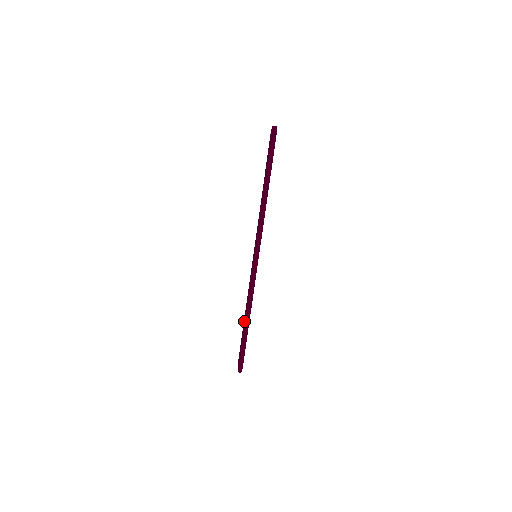
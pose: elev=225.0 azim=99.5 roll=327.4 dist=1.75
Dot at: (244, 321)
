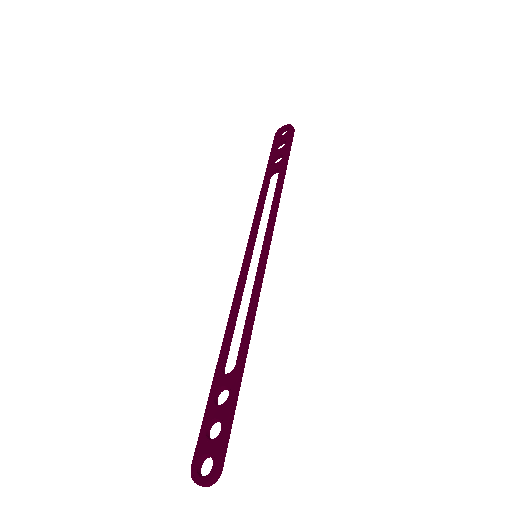
Dot at: (220, 366)
